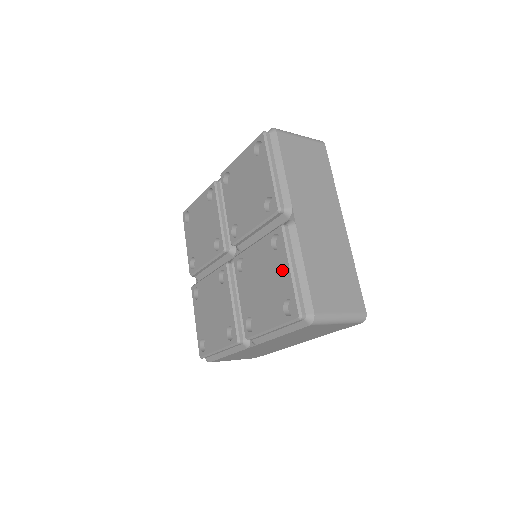
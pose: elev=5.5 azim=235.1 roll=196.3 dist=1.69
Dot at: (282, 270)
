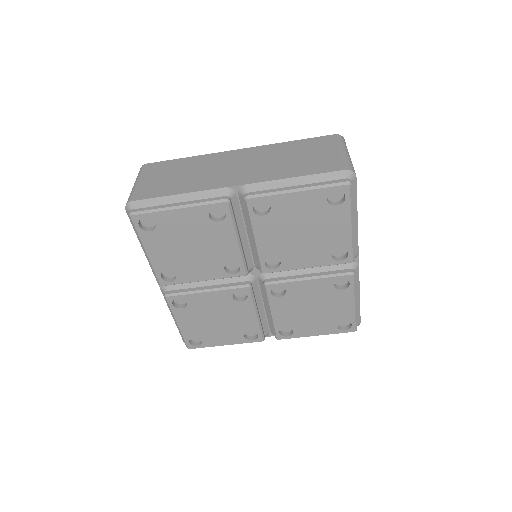
Dot at: (345, 304)
